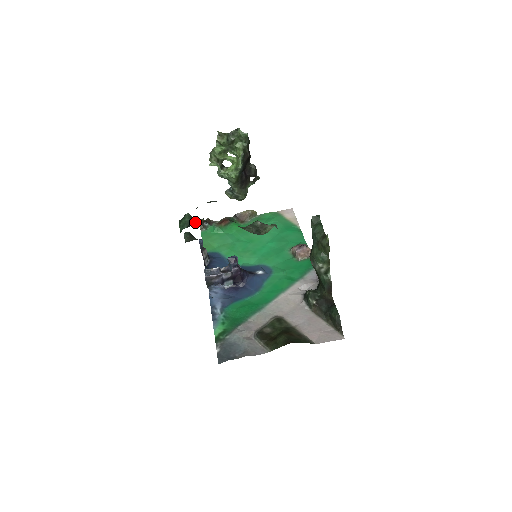
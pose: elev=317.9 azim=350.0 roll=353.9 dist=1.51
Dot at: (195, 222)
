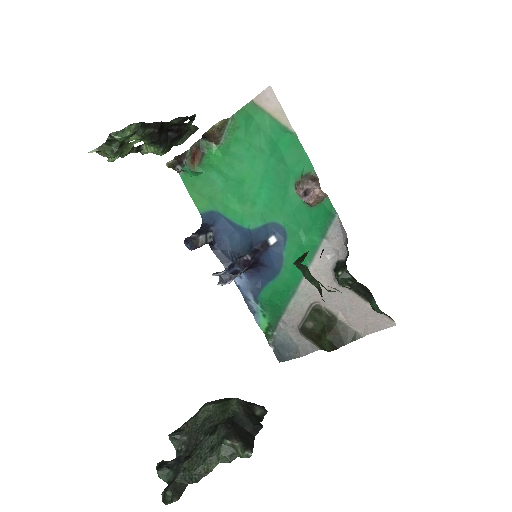
Dot at: occluded
